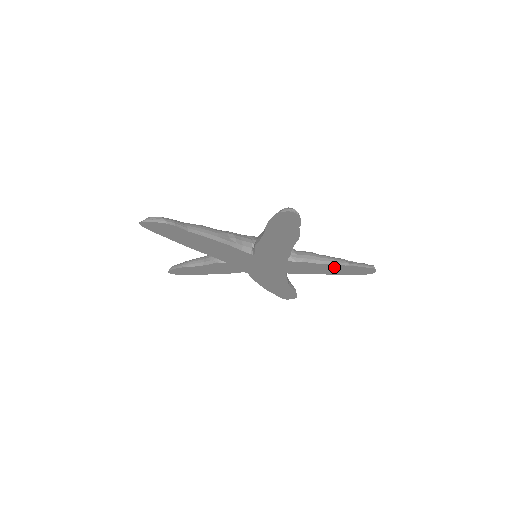
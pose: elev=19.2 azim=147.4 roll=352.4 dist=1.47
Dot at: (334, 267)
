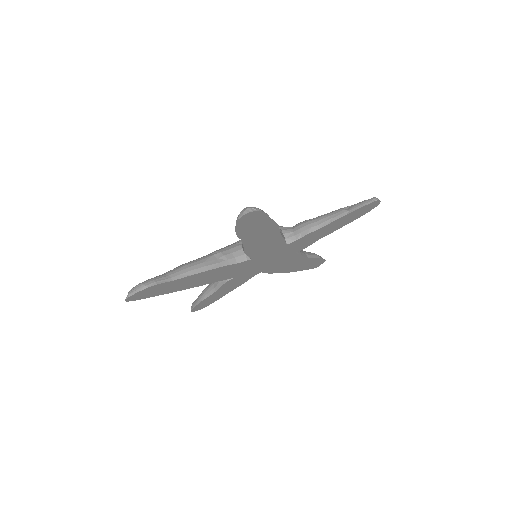
Dot at: (336, 222)
